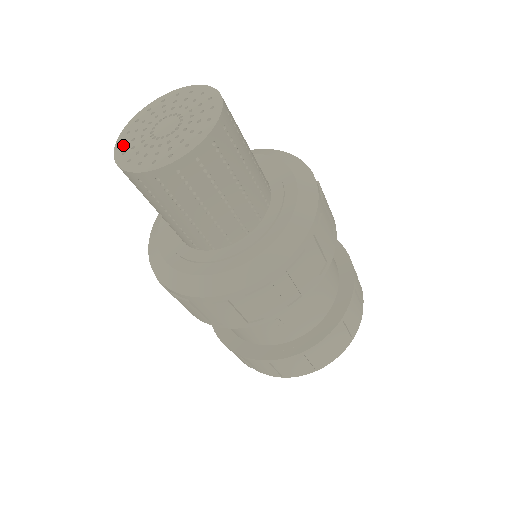
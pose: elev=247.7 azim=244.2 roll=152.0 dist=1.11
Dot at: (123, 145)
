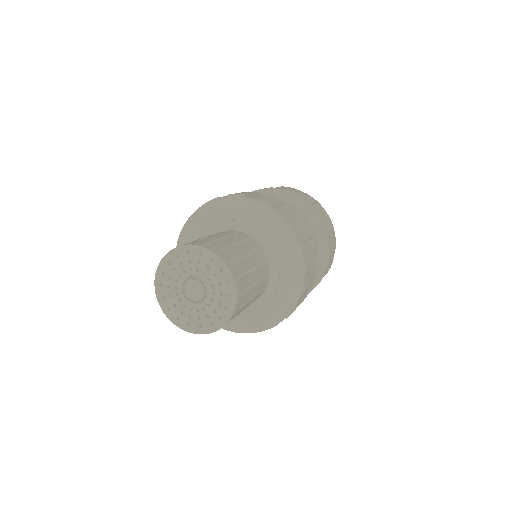
Dot at: (170, 311)
